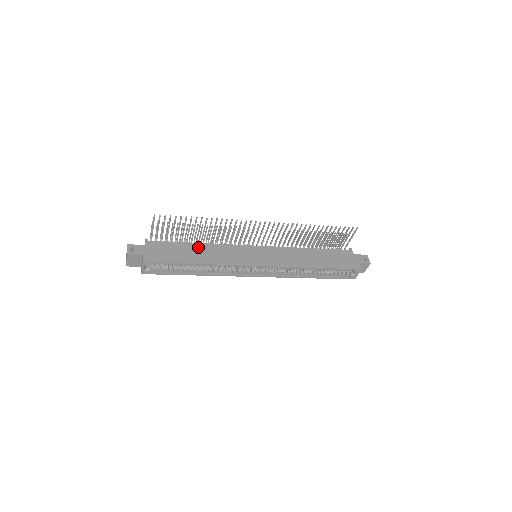
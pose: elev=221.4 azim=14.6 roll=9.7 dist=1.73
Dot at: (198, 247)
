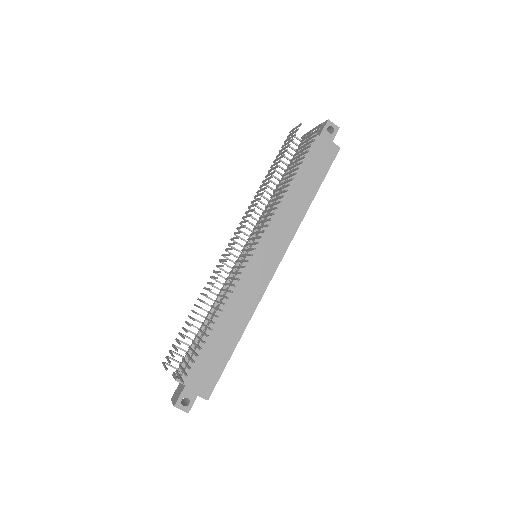
Dot at: (218, 324)
